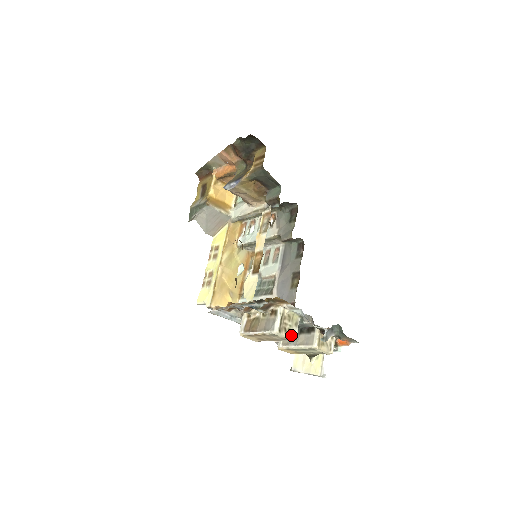
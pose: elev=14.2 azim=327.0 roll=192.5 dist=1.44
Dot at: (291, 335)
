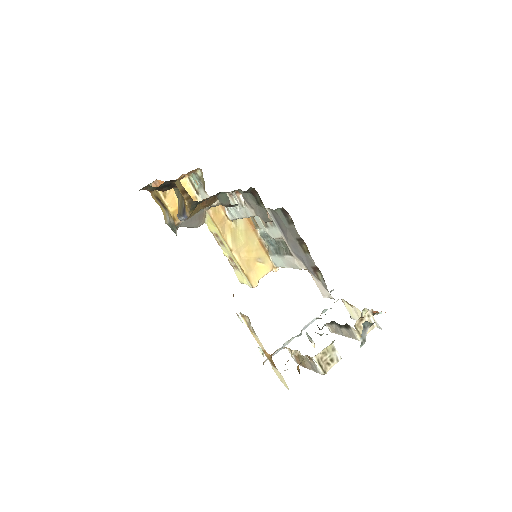
Dot at: (335, 361)
